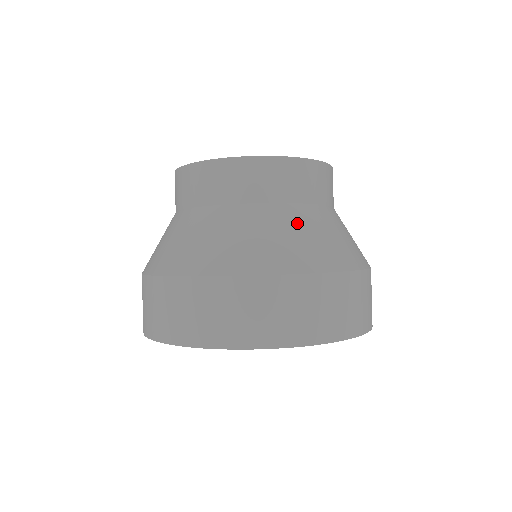
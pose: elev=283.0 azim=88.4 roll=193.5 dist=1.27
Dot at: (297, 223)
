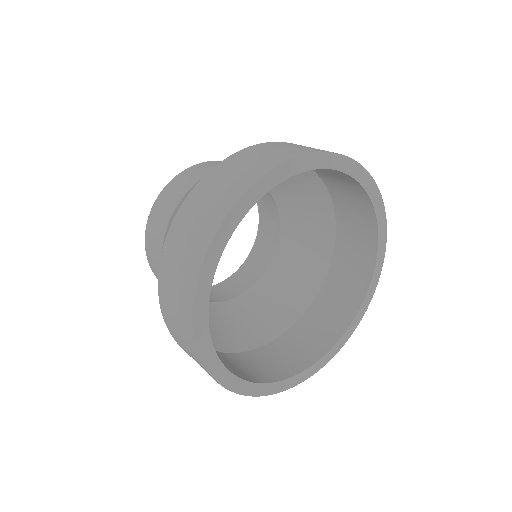
Dot at: occluded
